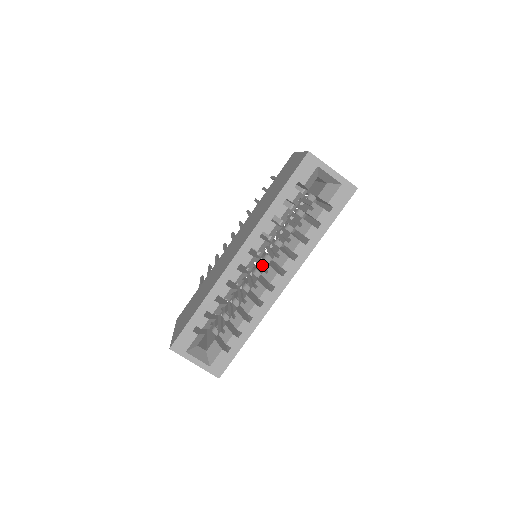
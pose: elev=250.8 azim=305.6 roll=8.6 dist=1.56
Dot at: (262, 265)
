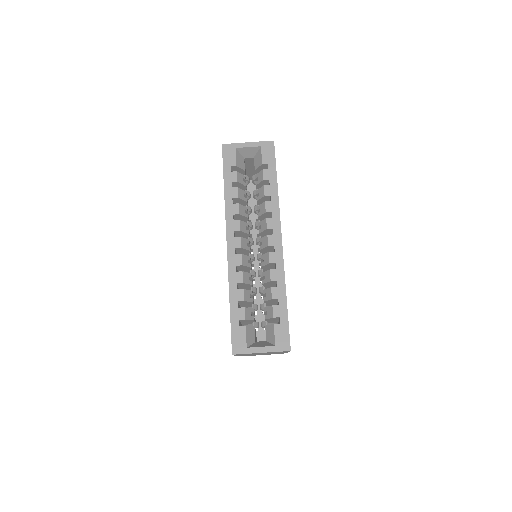
Dot at: occluded
